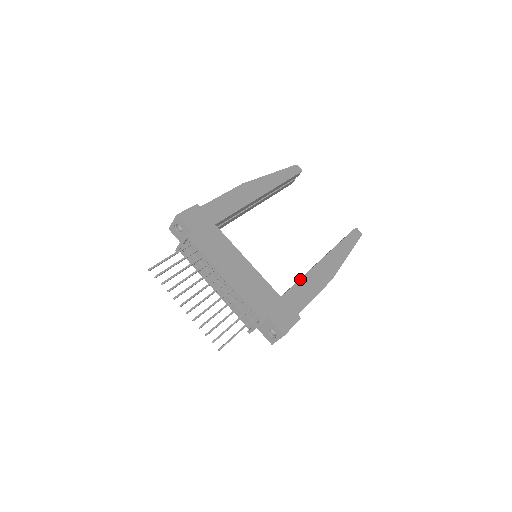
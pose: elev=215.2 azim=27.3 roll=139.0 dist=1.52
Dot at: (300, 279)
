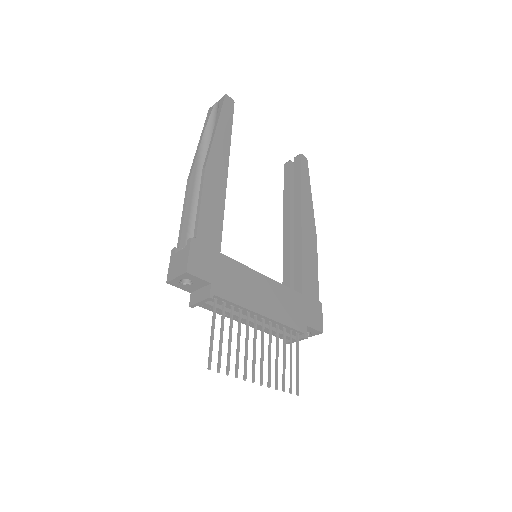
Dot at: (302, 259)
